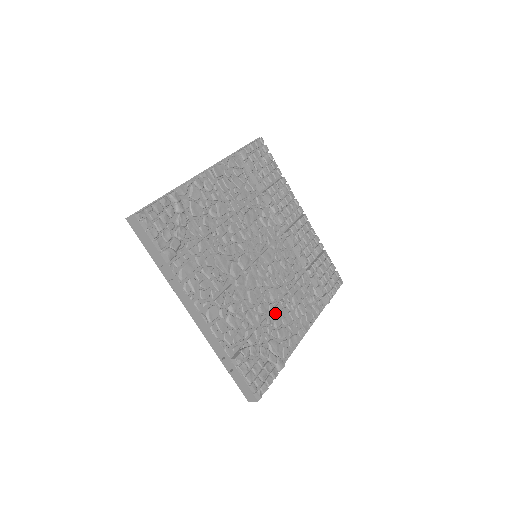
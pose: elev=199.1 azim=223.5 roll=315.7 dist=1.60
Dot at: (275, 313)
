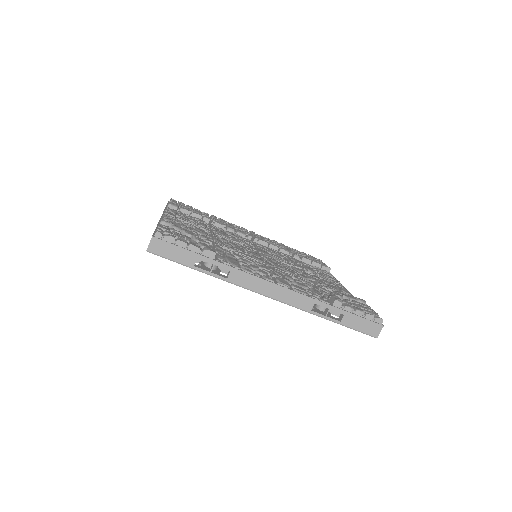
Dot at: (313, 278)
